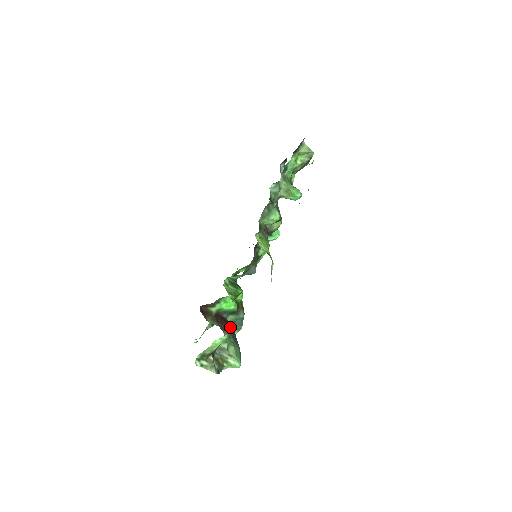
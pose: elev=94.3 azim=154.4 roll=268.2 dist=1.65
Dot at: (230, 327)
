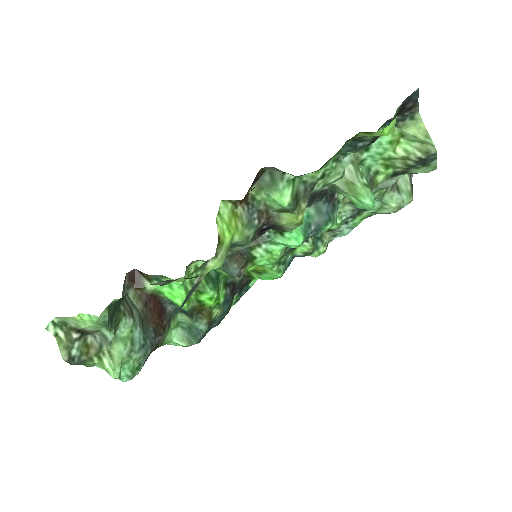
Dot at: (161, 325)
